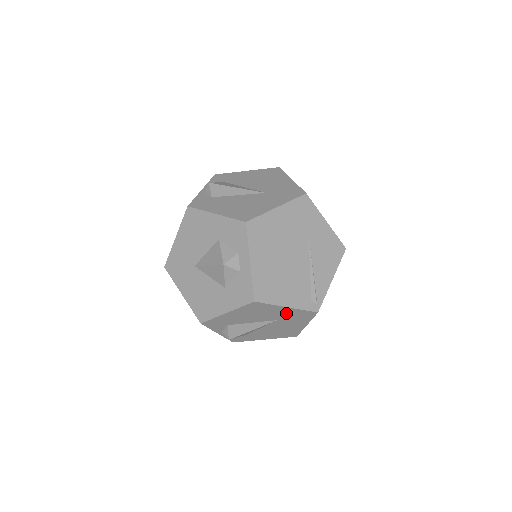
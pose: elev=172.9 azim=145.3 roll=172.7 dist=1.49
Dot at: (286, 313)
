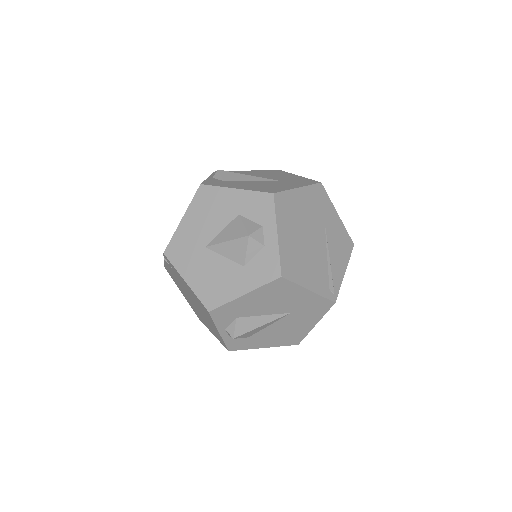
Dot at: (304, 301)
